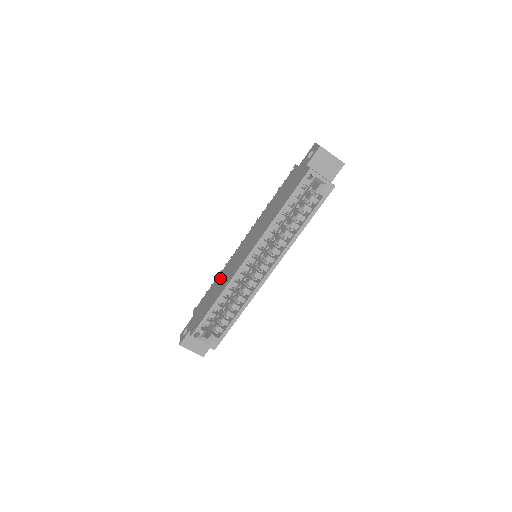
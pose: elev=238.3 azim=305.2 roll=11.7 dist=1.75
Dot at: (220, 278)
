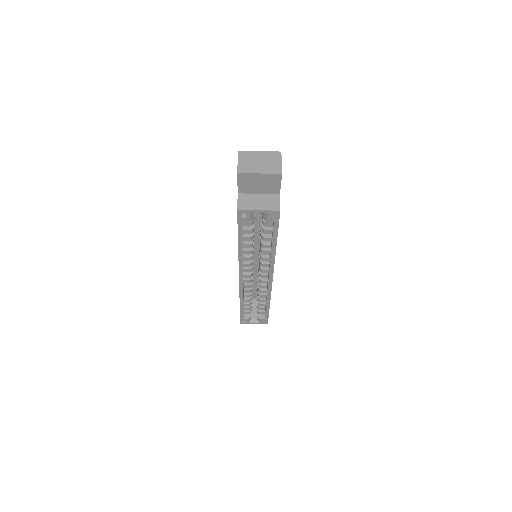
Dot at: occluded
